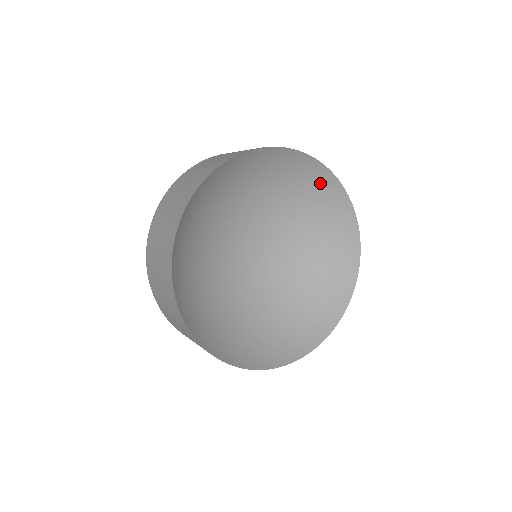
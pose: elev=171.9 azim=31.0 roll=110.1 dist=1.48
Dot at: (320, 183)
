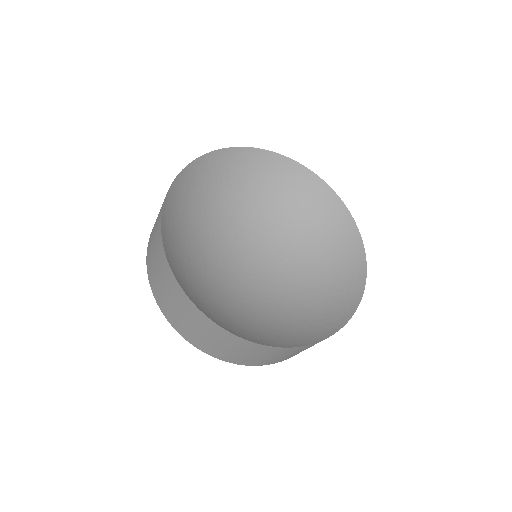
Dot at: (281, 172)
